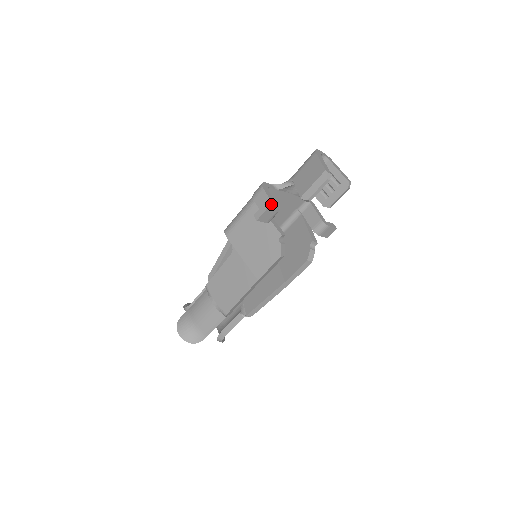
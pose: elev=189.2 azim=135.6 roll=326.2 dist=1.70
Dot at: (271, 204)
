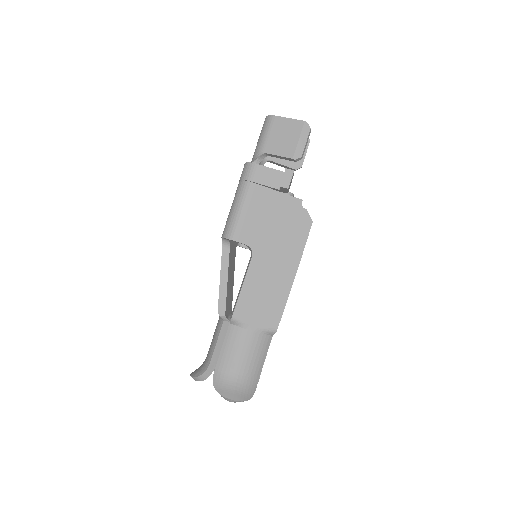
Dot at: (280, 172)
